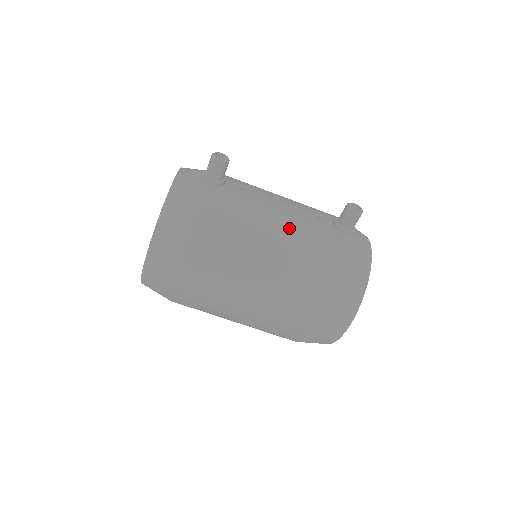
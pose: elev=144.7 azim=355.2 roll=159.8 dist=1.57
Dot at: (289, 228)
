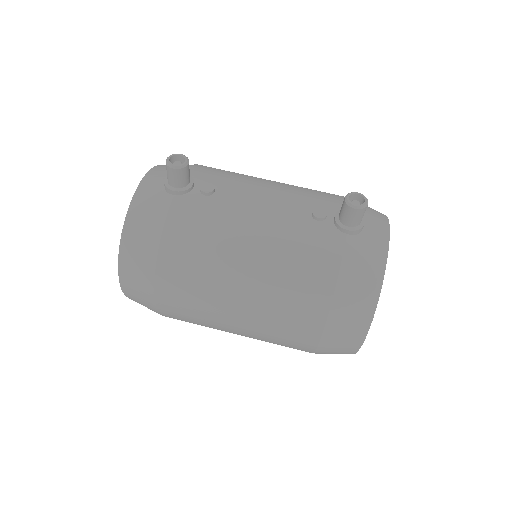
Dot at: (270, 237)
